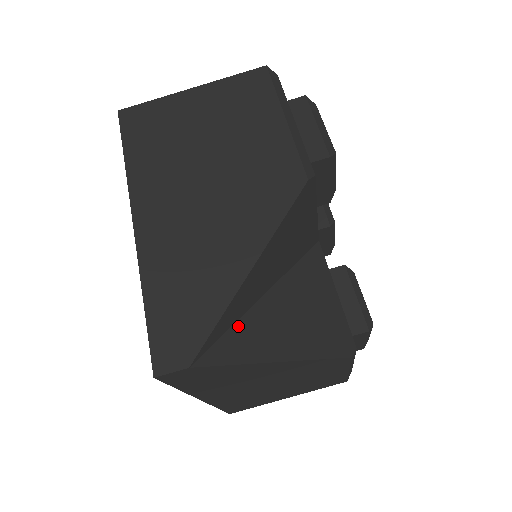
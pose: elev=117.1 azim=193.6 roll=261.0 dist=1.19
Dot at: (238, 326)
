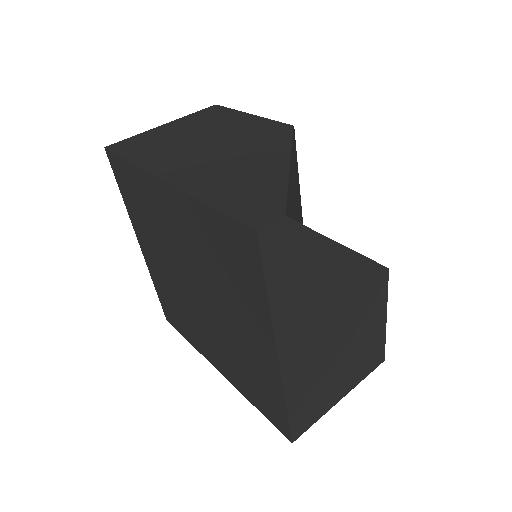
Dot at: occluded
